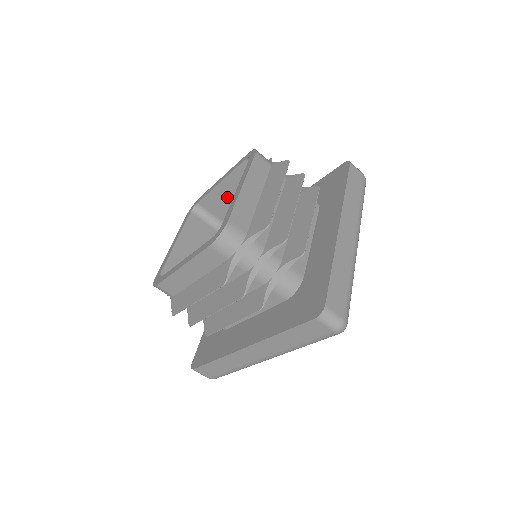
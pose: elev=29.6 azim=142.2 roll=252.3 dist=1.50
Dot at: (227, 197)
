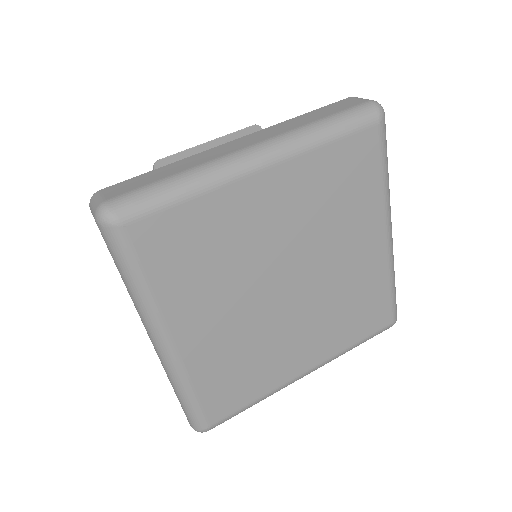
Dot at: occluded
